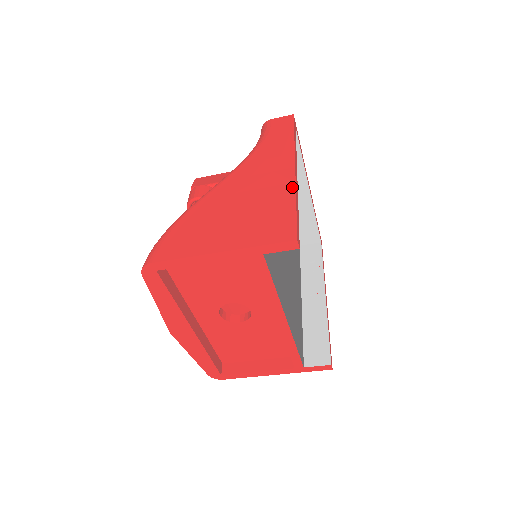
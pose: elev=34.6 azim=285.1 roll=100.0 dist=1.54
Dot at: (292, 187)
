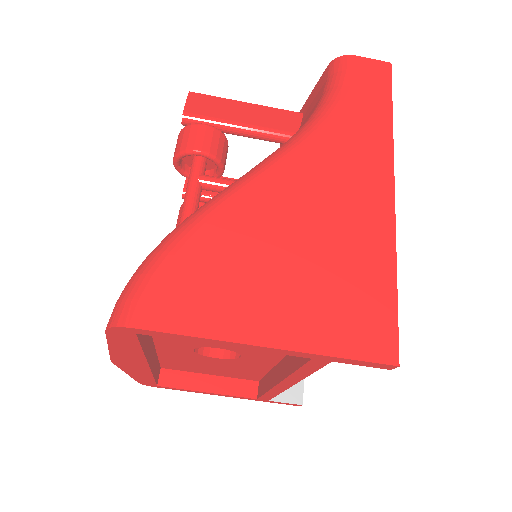
Dot at: (390, 237)
